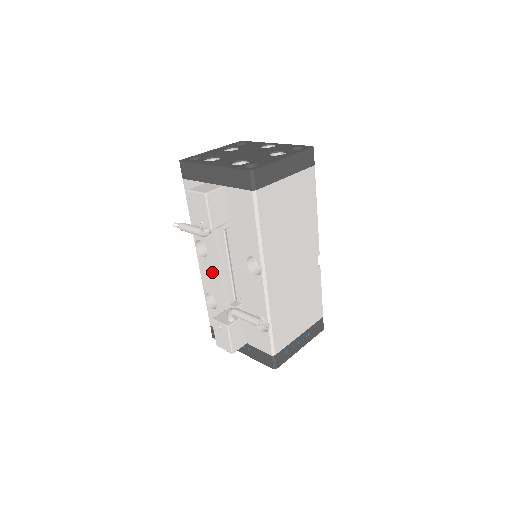
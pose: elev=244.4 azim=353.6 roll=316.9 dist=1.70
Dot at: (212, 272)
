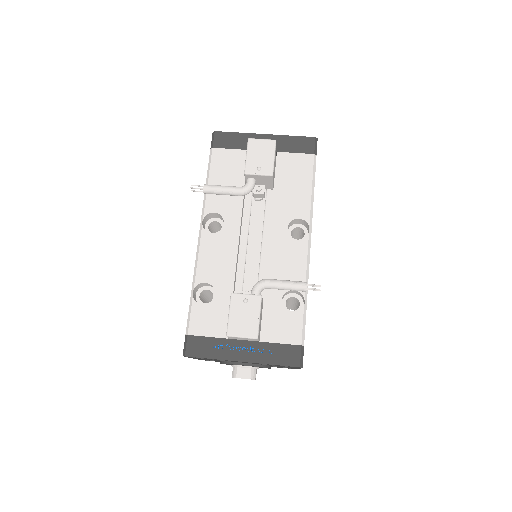
Dot at: (223, 250)
